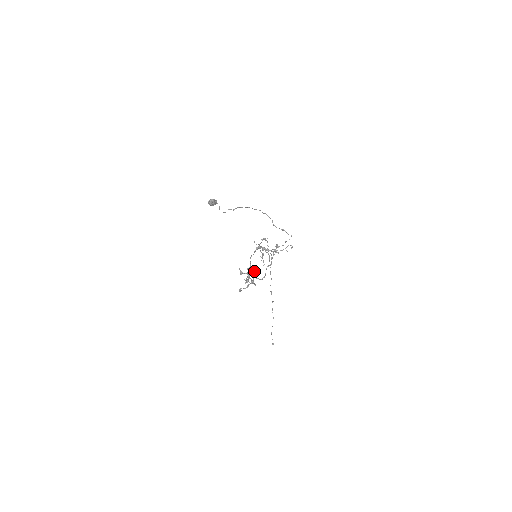
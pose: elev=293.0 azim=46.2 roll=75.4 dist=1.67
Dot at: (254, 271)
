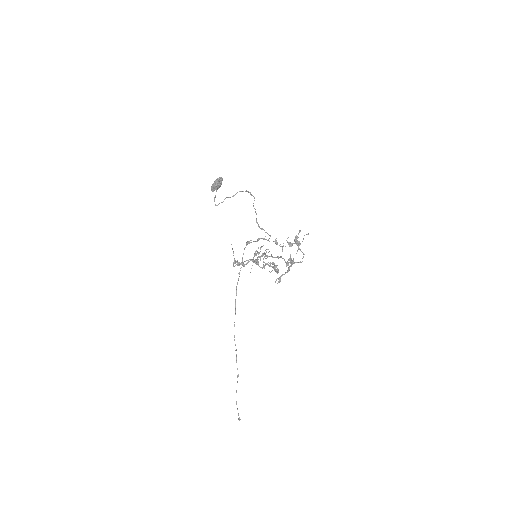
Dot at: (303, 238)
